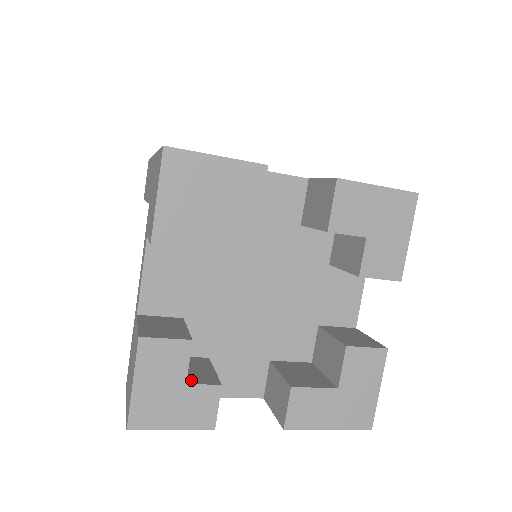
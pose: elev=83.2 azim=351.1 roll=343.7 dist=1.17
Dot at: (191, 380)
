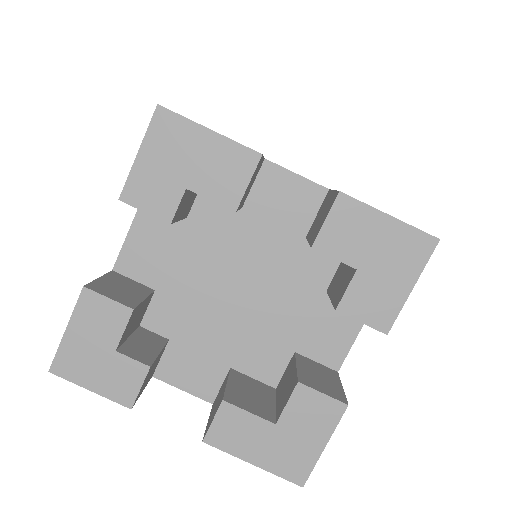
Dot at: (125, 350)
